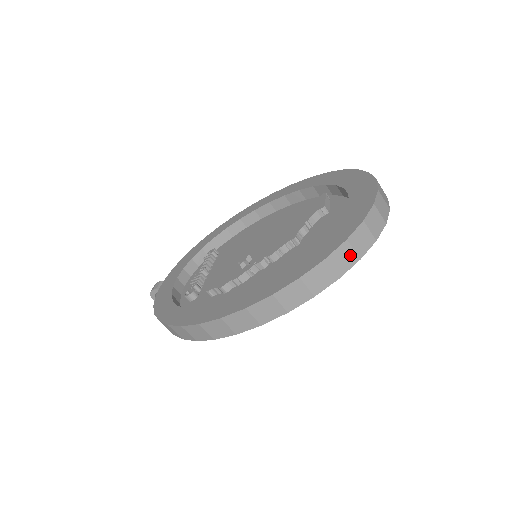
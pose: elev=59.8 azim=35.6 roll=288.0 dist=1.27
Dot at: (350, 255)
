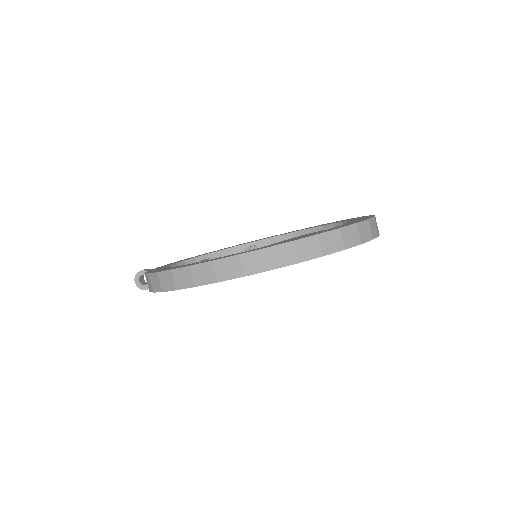
Dot at: (356, 236)
